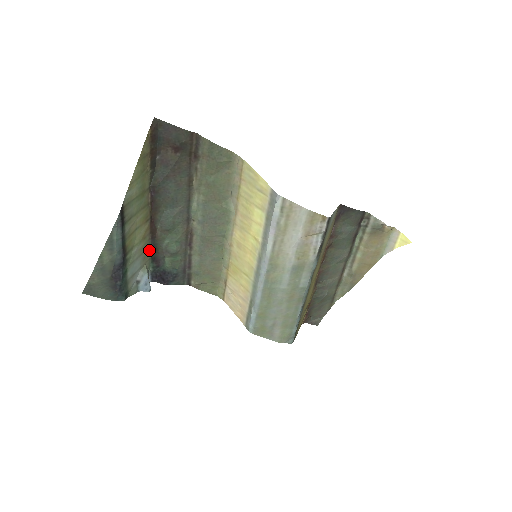
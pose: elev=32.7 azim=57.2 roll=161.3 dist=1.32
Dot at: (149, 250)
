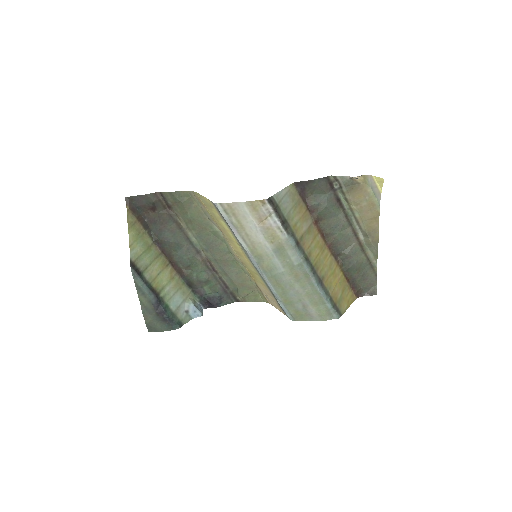
Dot at: (186, 286)
